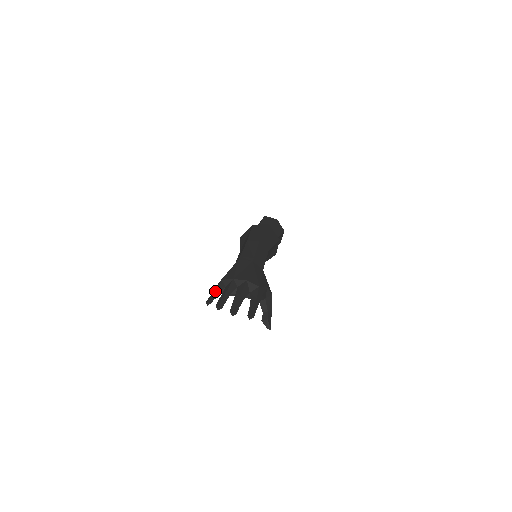
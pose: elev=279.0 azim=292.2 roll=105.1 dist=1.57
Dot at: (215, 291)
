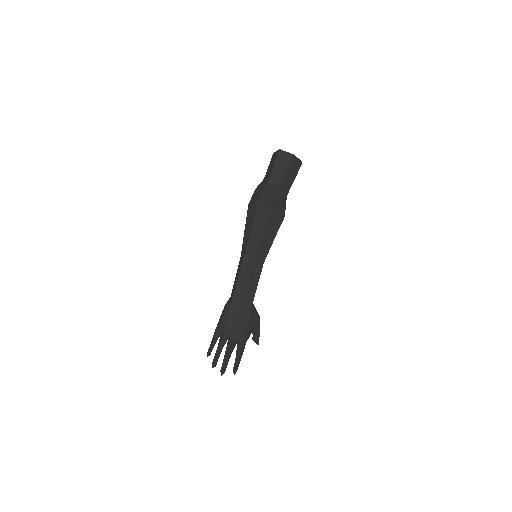
Dot at: (213, 343)
